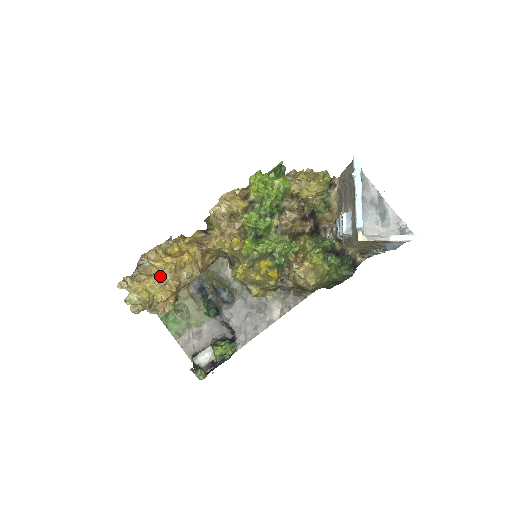
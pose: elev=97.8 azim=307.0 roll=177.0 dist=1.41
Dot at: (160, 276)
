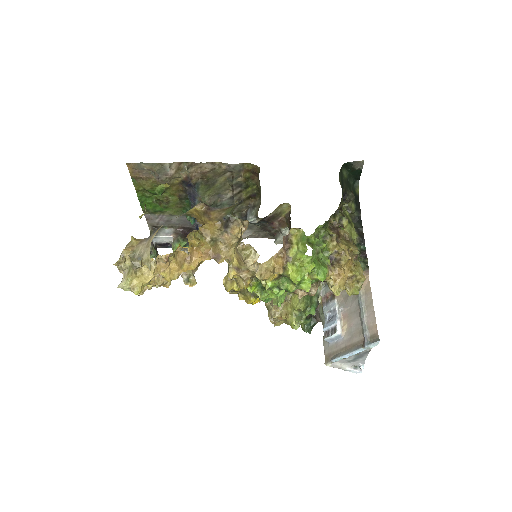
Dot at: (160, 284)
